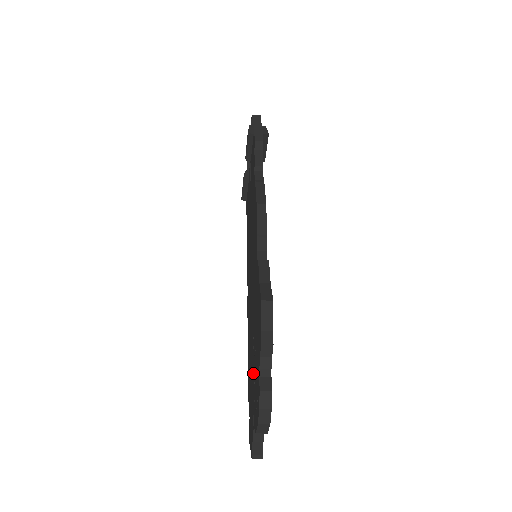
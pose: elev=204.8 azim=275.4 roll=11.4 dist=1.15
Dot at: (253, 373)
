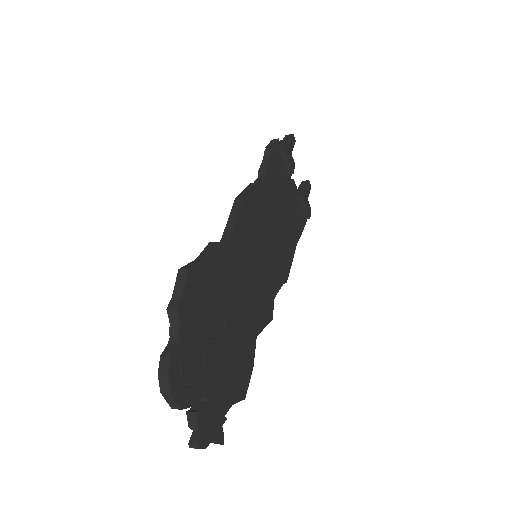
Dot at: occluded
